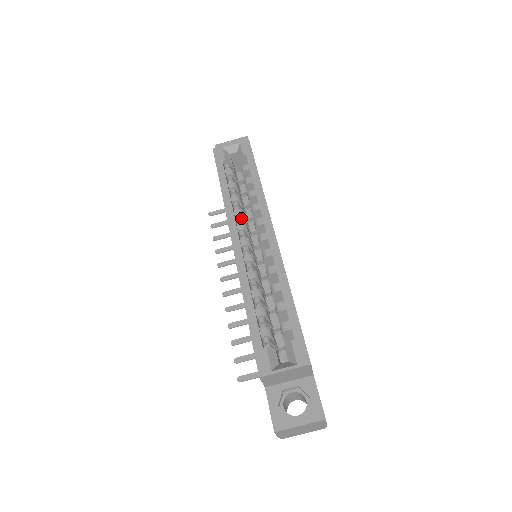
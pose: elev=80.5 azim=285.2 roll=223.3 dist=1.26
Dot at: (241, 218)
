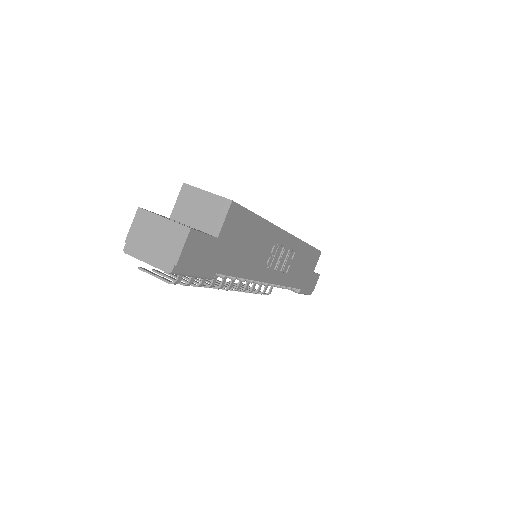
Dot at: occluded
